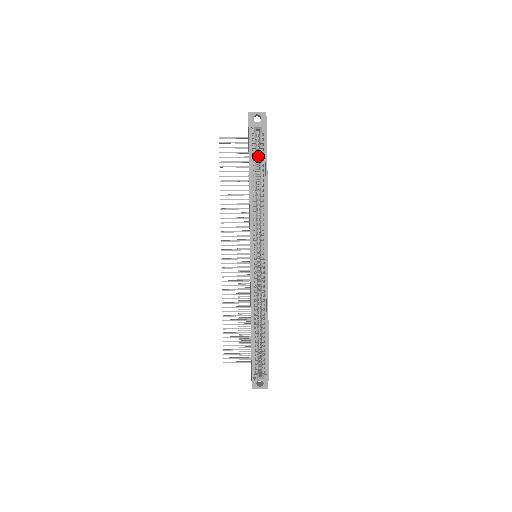
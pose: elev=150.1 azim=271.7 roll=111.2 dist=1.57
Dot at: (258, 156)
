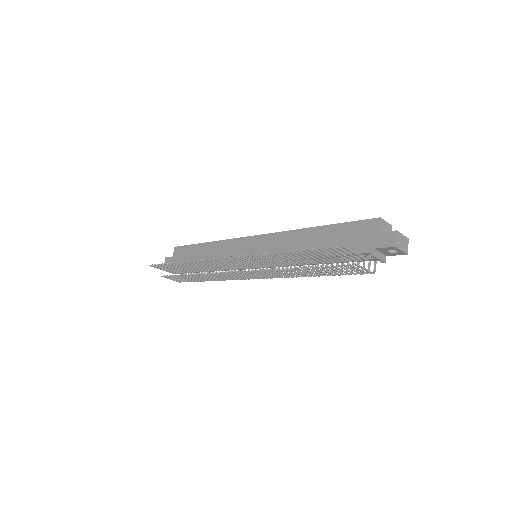
Dot at: occluded
